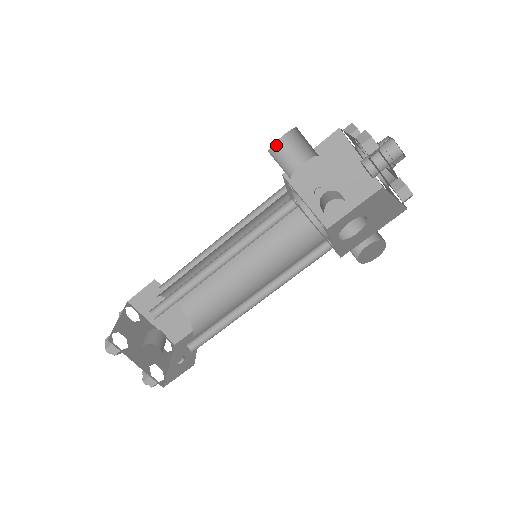
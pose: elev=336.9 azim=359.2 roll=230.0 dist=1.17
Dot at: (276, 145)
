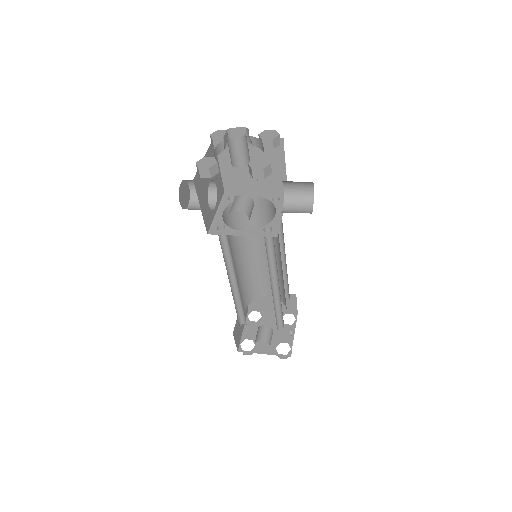
Dot at: (192, 193)
